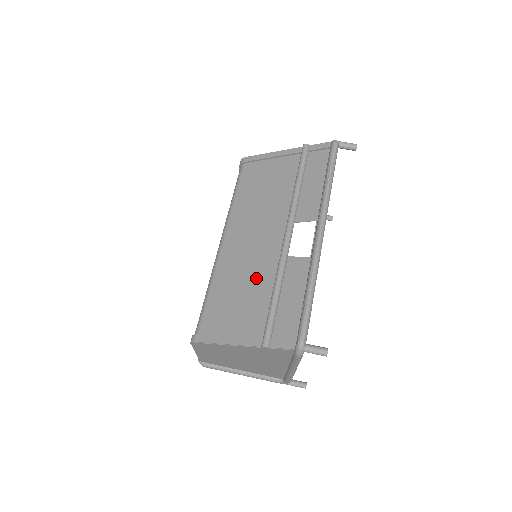
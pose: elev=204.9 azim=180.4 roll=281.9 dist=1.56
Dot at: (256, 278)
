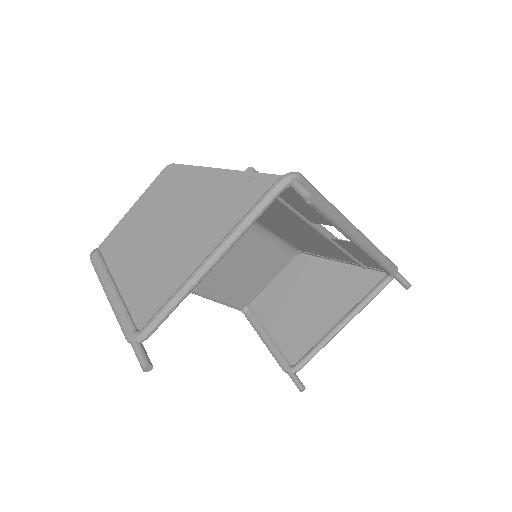
Dot at: (270, 207)
